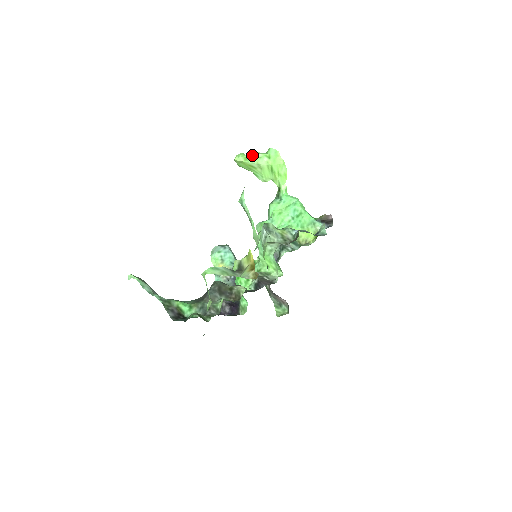
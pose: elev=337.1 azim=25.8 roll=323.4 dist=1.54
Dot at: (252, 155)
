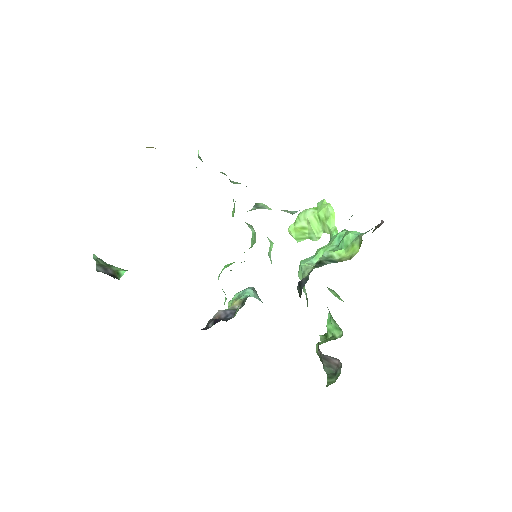
Dot at: (299, 214)
